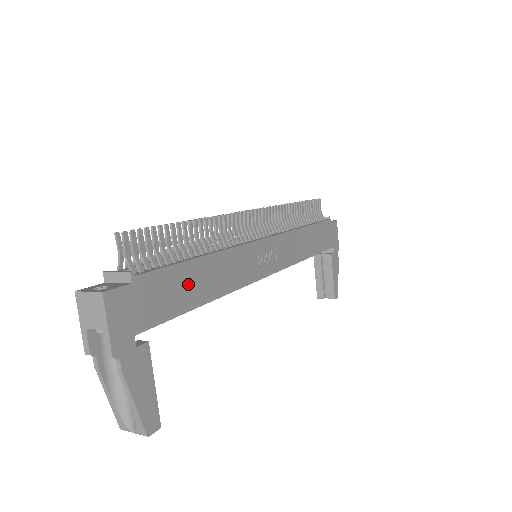
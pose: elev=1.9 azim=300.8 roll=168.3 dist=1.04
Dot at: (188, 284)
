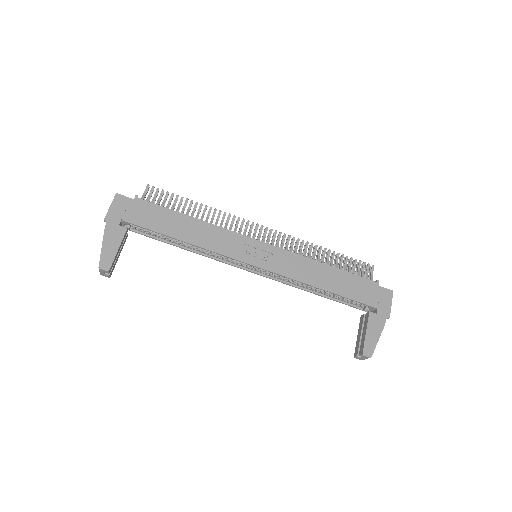
Dot at: (171, 222)
